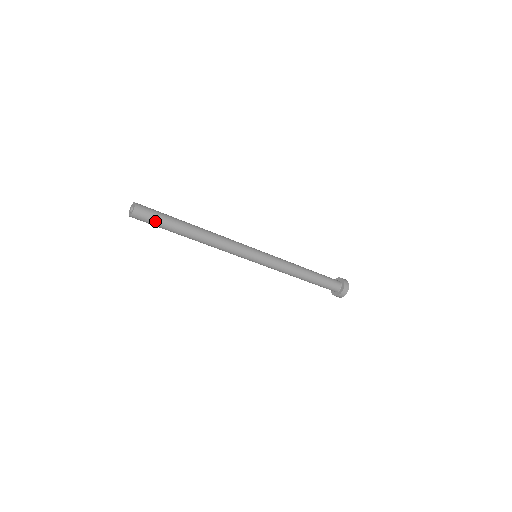
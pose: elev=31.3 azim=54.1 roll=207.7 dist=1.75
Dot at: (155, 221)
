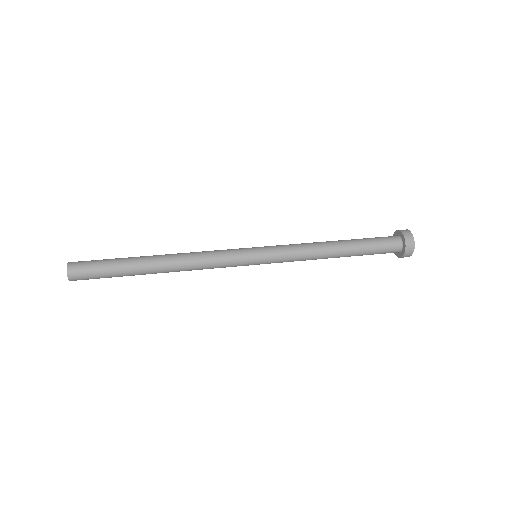
Dot at: occluded
